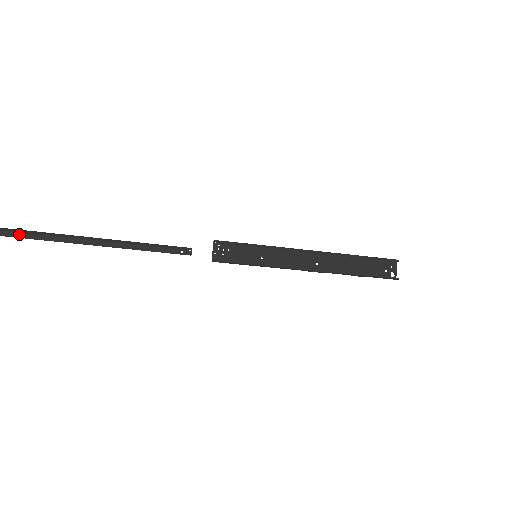
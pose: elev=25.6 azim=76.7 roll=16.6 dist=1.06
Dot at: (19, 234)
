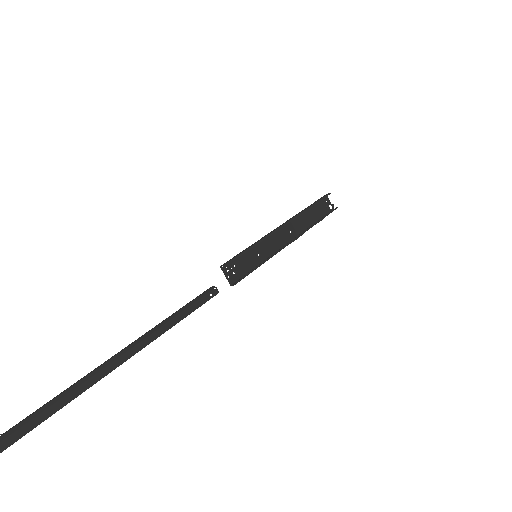
Dot at: (59, 404)
